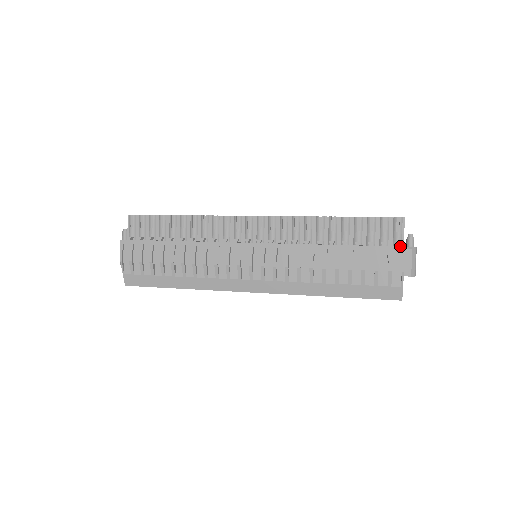
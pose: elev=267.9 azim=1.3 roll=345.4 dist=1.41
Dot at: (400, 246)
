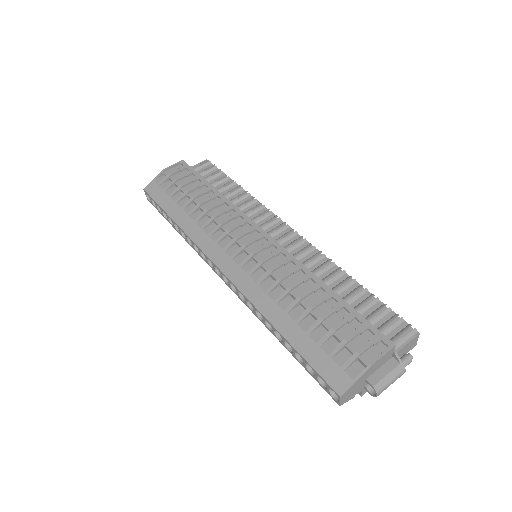
Dot at: (391, 343)
